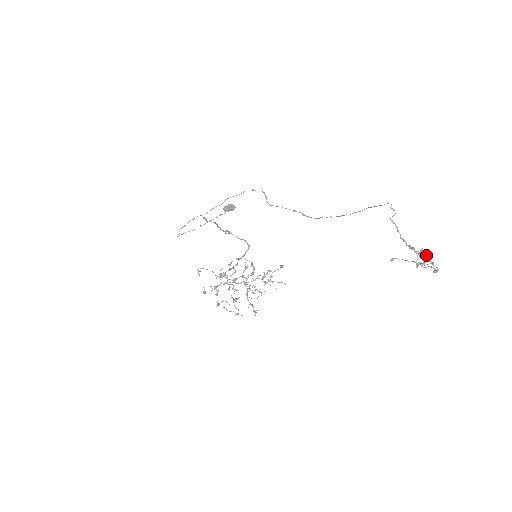
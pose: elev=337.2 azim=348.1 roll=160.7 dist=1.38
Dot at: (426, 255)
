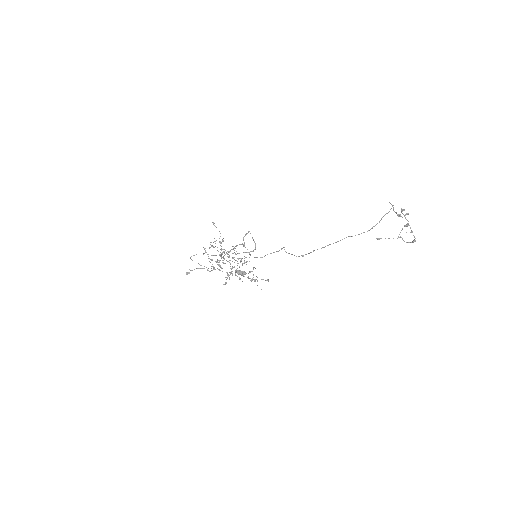
Dot at: occluded
